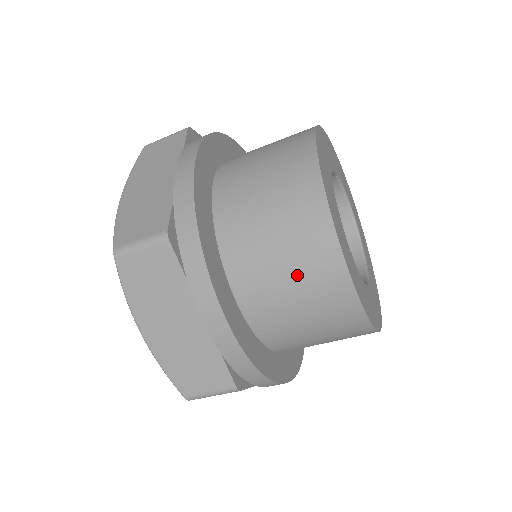
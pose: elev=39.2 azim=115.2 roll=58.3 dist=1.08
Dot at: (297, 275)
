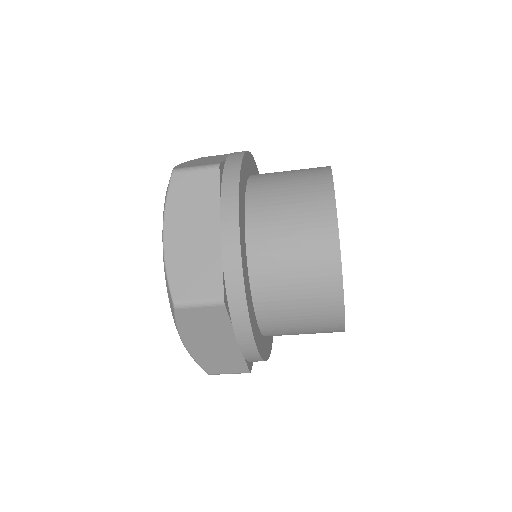
Dot at: (299, 225)
